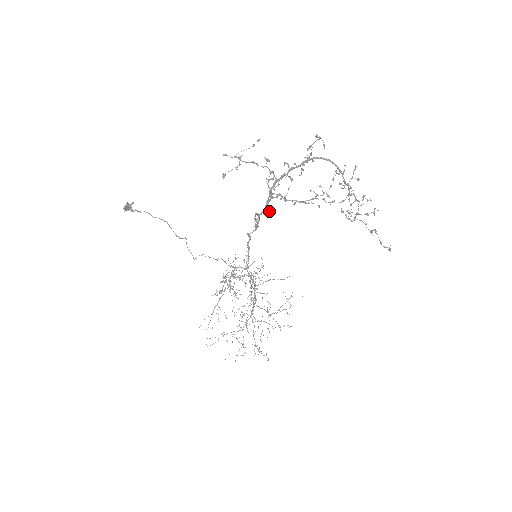
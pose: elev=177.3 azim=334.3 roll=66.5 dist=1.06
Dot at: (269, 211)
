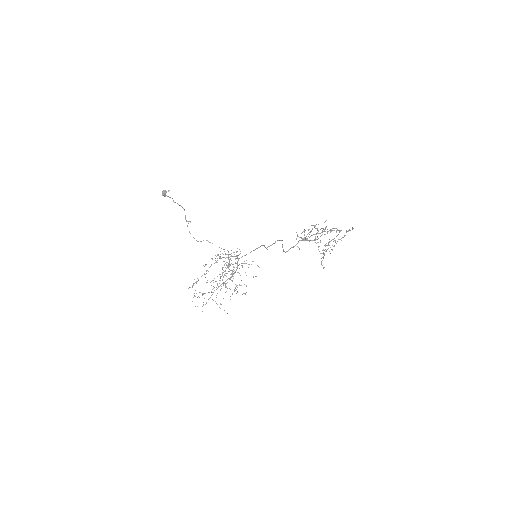
Dot at: occluded
